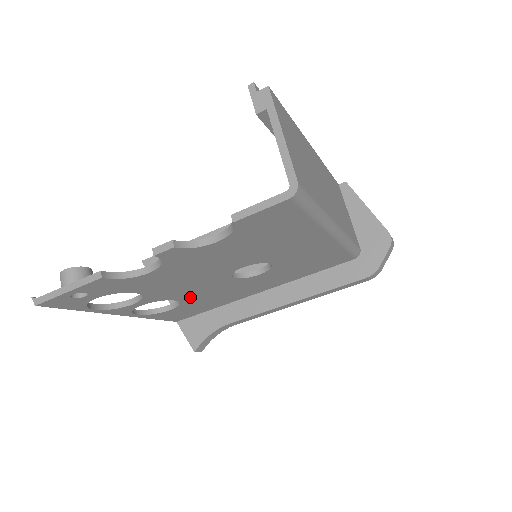
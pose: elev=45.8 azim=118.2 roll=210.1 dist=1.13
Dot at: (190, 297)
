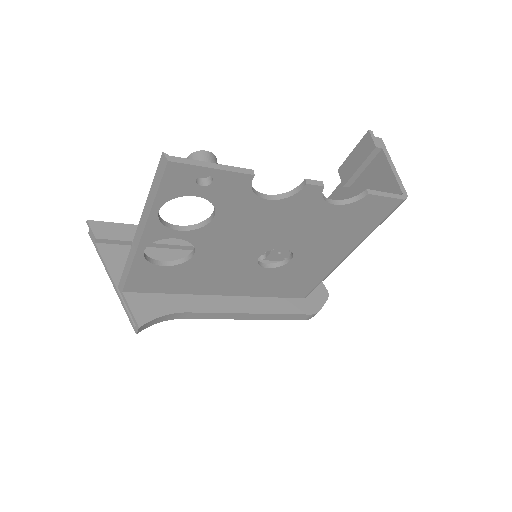
Dot at: (204, 259)
